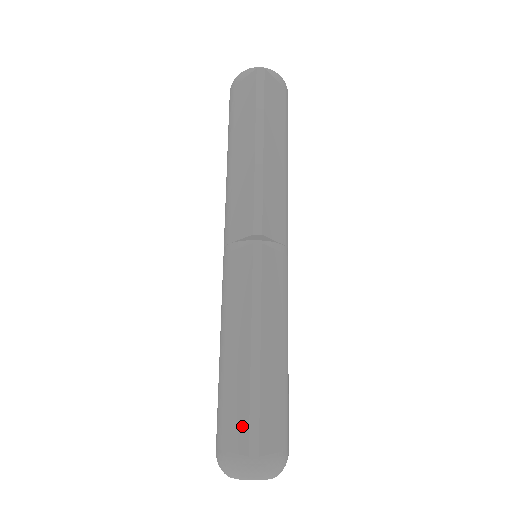
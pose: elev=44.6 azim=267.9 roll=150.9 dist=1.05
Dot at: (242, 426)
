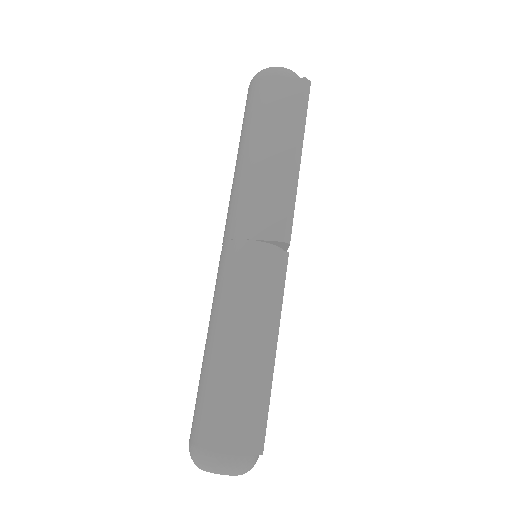
Dot at: (249, 425)
